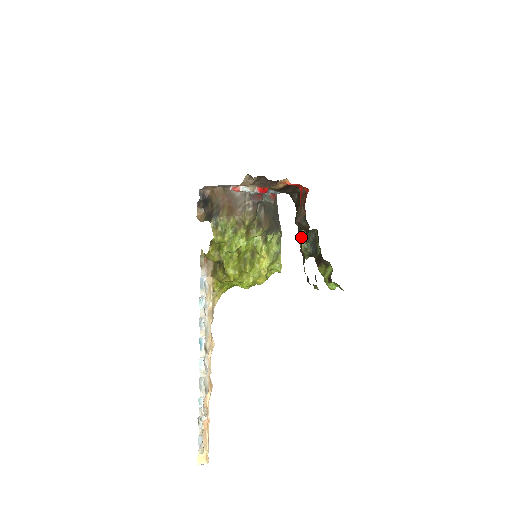
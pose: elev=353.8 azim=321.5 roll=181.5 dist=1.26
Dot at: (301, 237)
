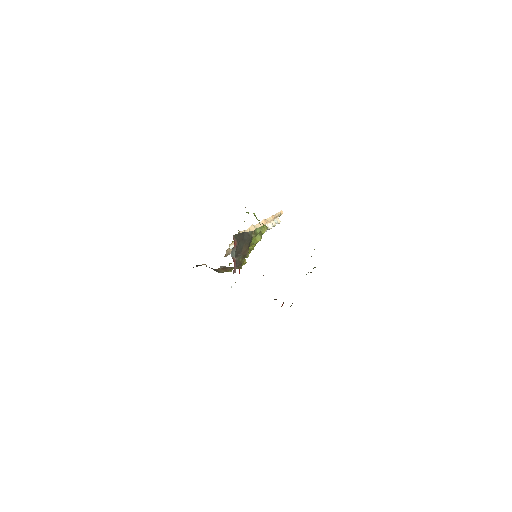
Dot at: occluded
